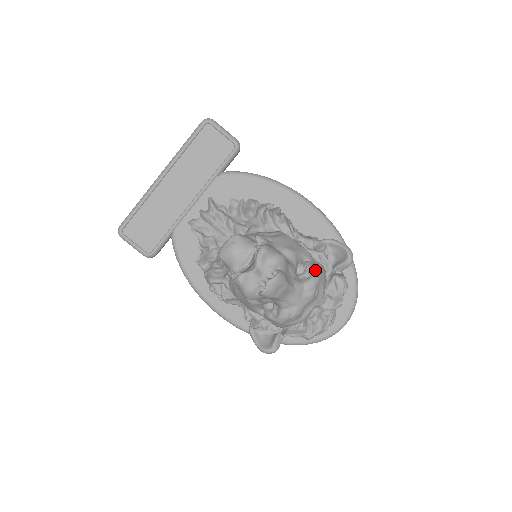
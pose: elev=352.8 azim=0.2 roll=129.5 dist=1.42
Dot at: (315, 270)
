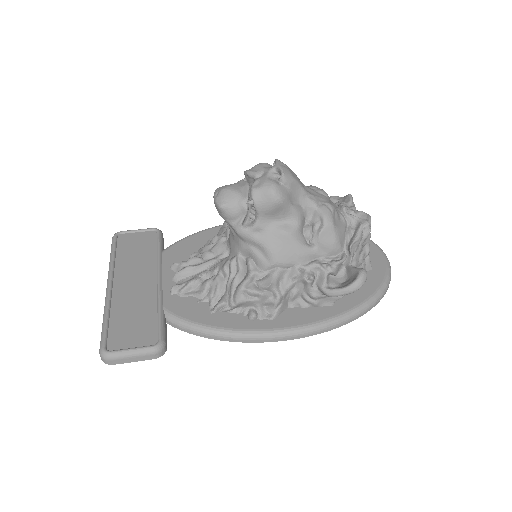
Dot at: occluded
